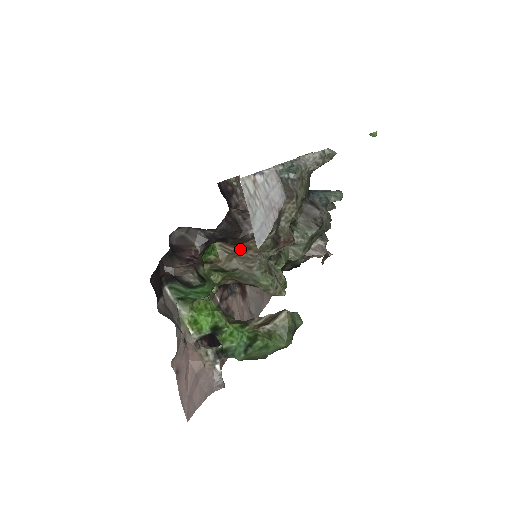
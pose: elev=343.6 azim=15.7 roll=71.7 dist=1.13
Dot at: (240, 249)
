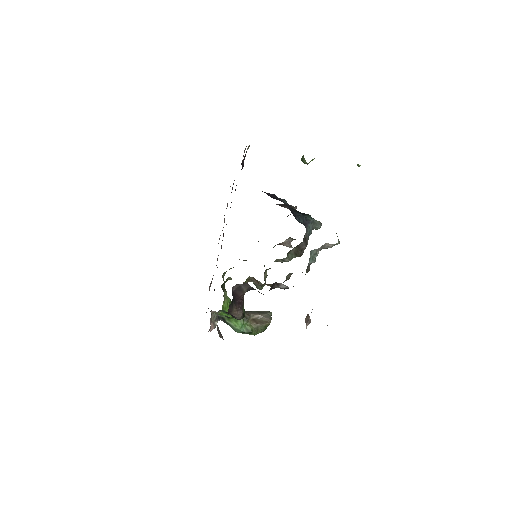
Dot at: occluded
